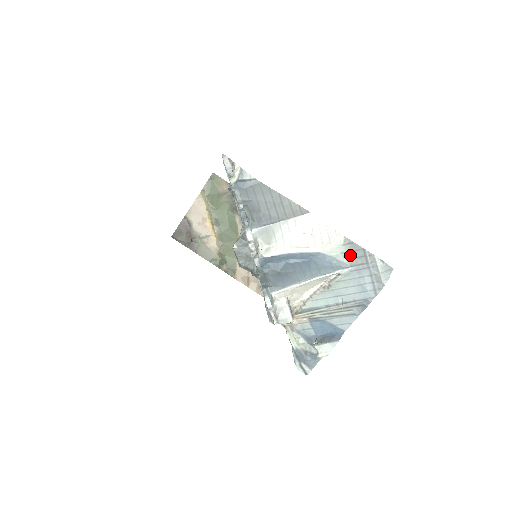
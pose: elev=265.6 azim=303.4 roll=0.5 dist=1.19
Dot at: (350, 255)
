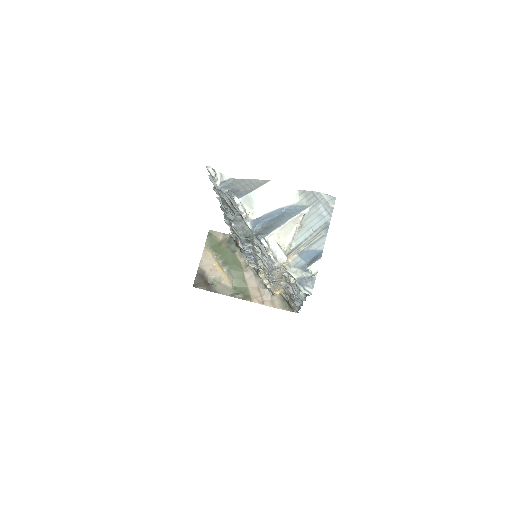
Dot at: (306, 199)
